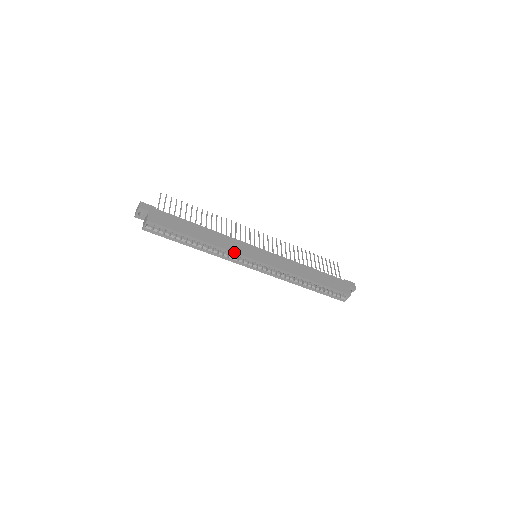
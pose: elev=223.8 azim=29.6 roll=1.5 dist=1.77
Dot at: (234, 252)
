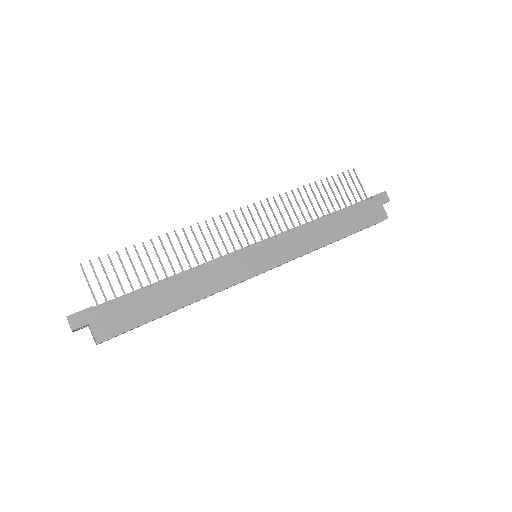
Dot at: (230, 286)
